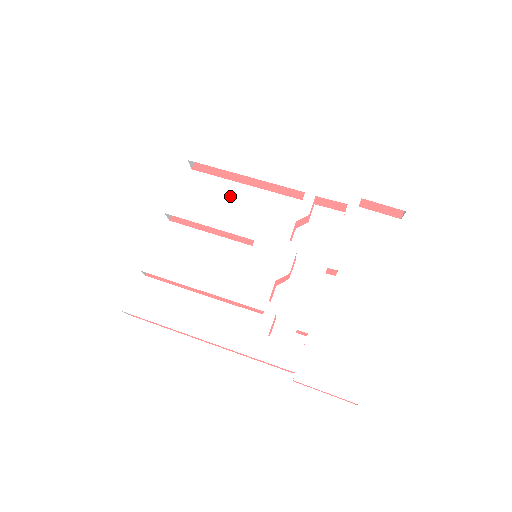
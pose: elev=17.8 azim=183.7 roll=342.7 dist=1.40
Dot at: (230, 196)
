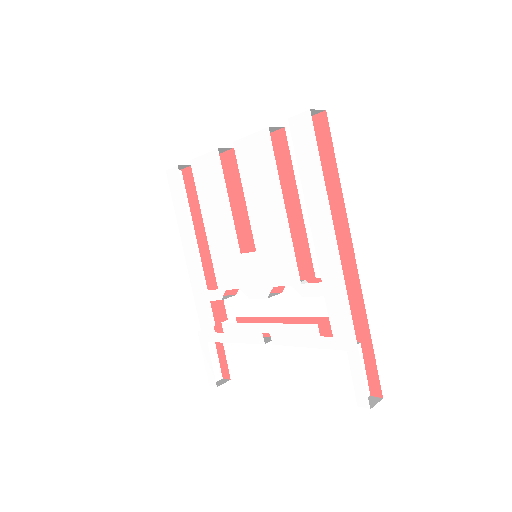
Dot at: (278, 199)
